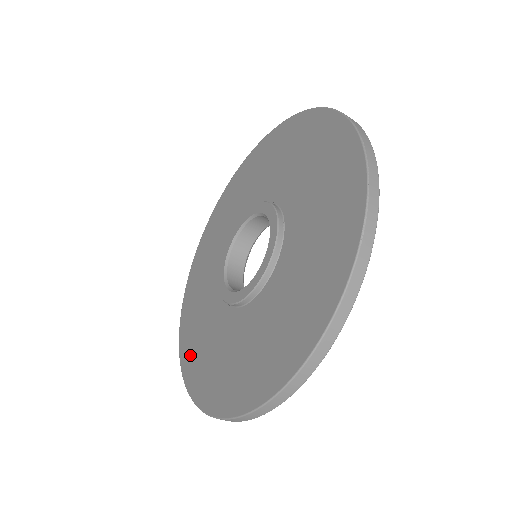
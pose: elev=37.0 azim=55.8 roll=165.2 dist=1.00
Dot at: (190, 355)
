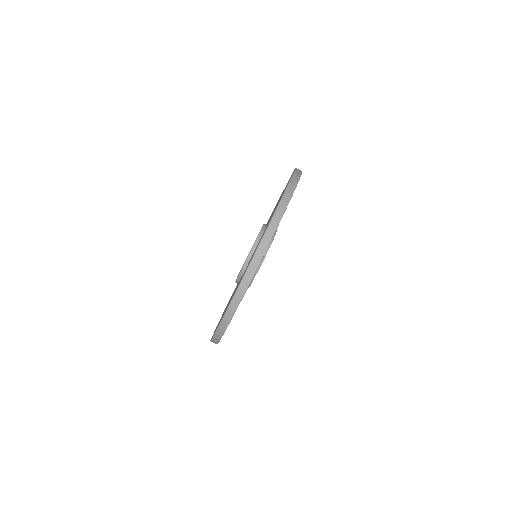
Dot at: occluded
